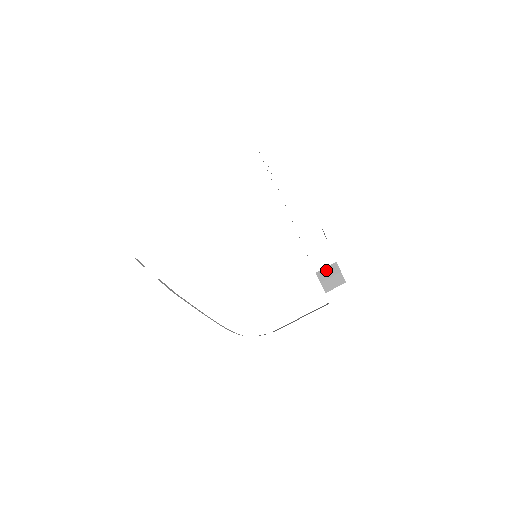
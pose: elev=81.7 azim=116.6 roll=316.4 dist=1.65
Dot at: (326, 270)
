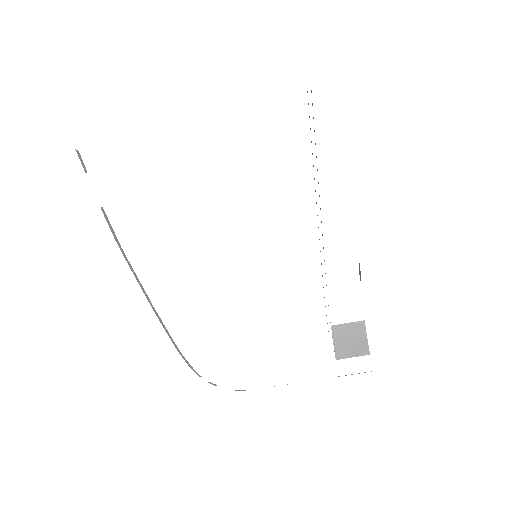
Dot at: (347, 327)
